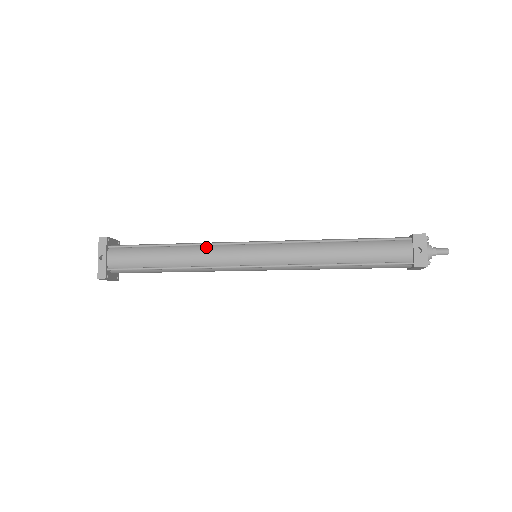
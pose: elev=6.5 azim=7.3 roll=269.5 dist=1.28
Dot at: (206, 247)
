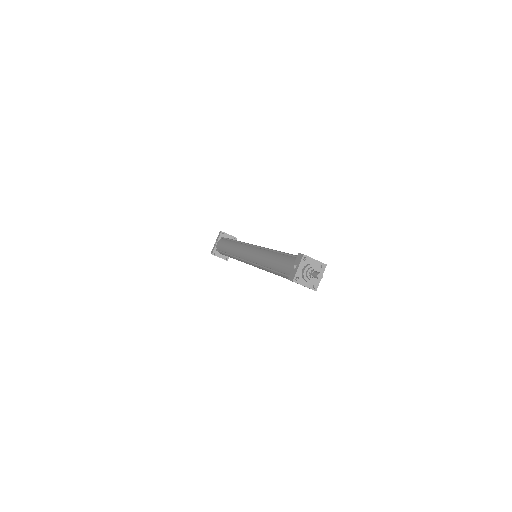
Dot at: (240, 244)
